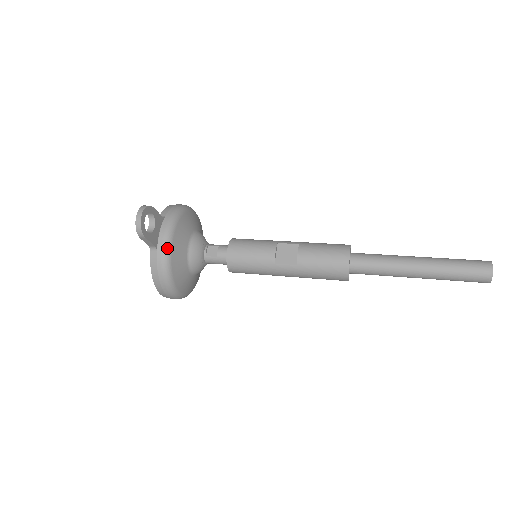
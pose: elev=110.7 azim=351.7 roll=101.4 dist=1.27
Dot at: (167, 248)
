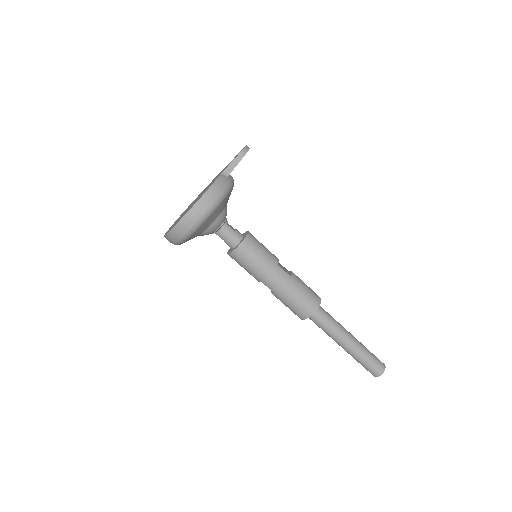
Dot at: (233, 184)
